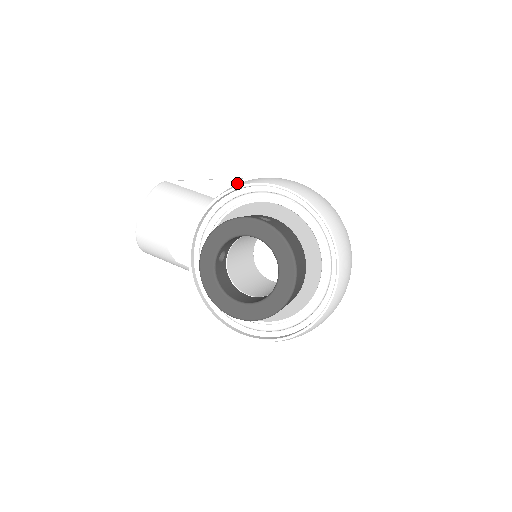
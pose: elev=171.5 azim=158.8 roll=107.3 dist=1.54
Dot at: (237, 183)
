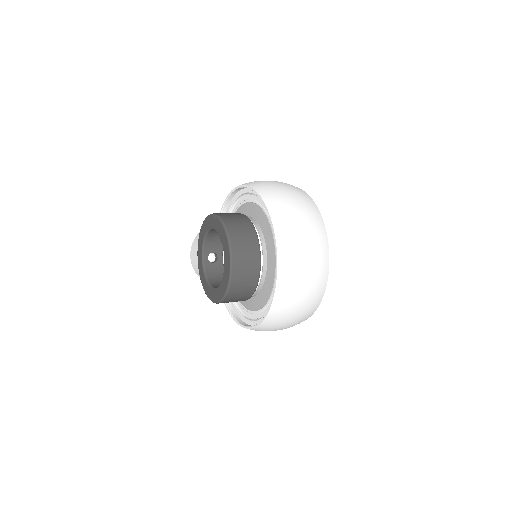
Dot at: occluded
